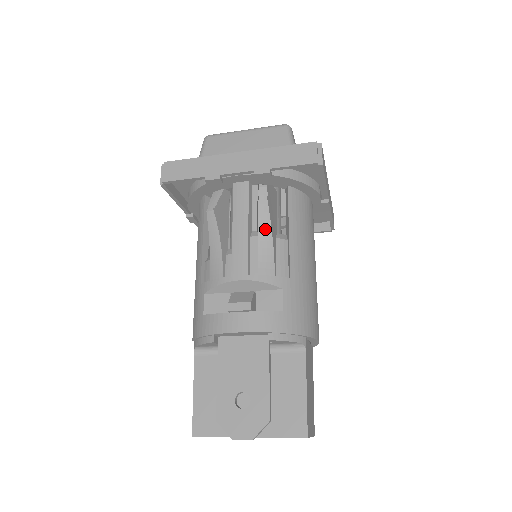
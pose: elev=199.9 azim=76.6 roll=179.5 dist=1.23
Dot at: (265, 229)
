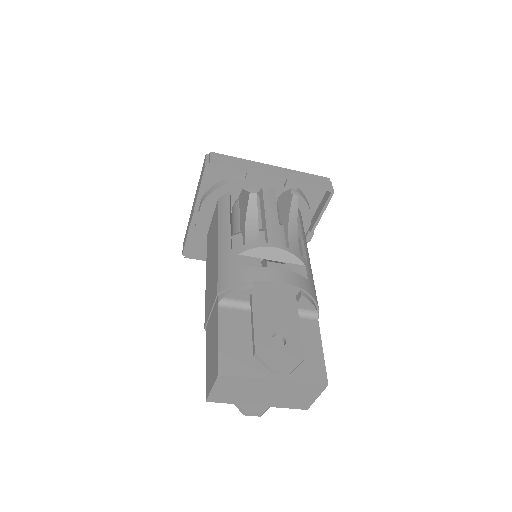
Dot at: (293, 220)
